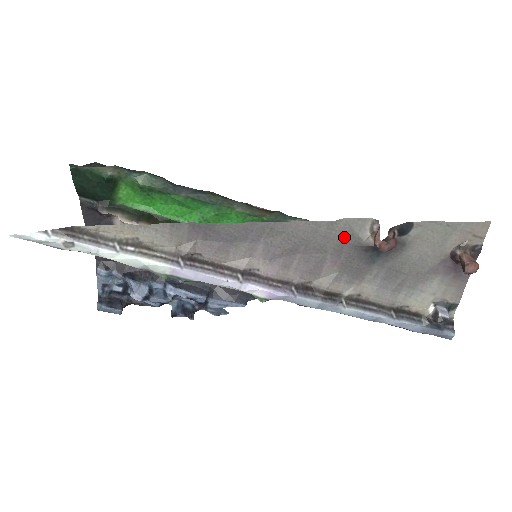
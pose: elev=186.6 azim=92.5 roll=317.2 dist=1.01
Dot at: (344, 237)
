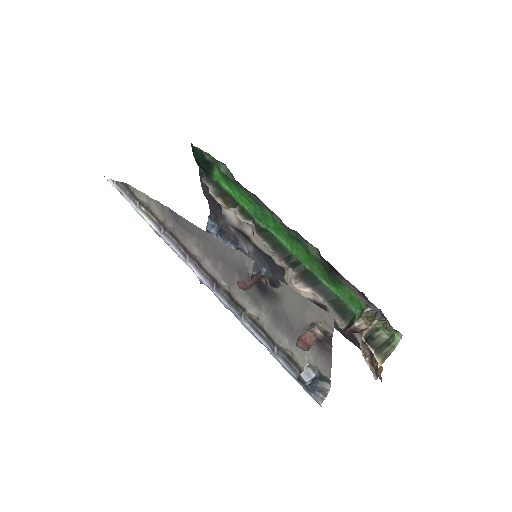
Dot at: (241, 265)
